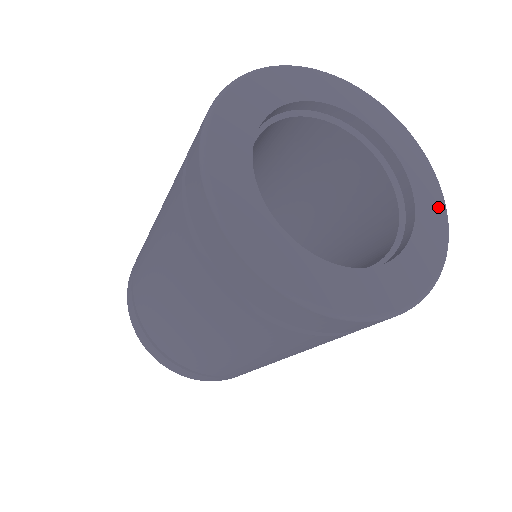
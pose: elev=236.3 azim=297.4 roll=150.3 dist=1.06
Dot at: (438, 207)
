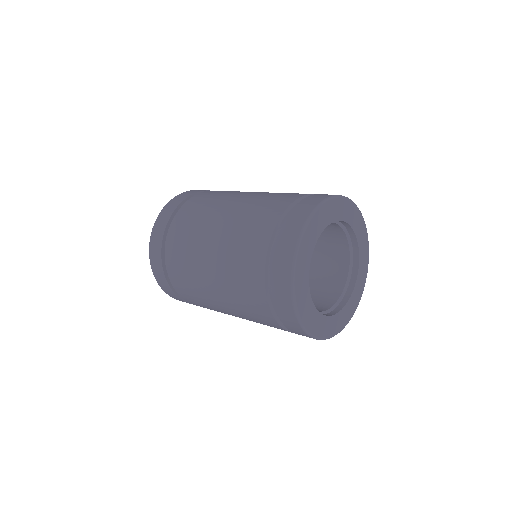
Dot at: (351, 313)
